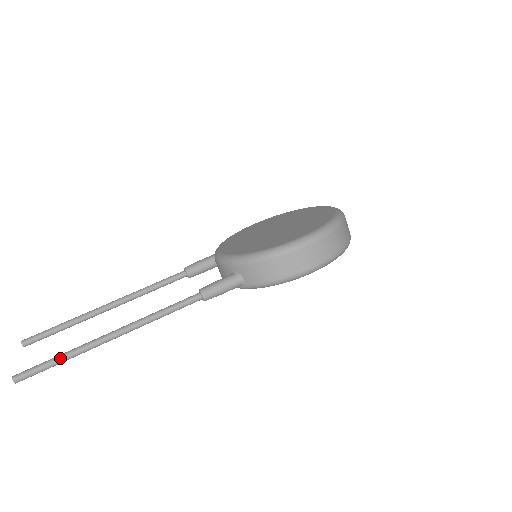
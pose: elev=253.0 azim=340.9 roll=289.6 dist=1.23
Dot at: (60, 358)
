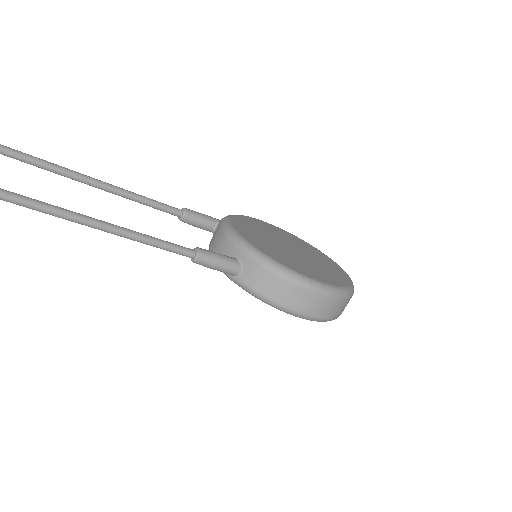
Dot at: (9, 195)
